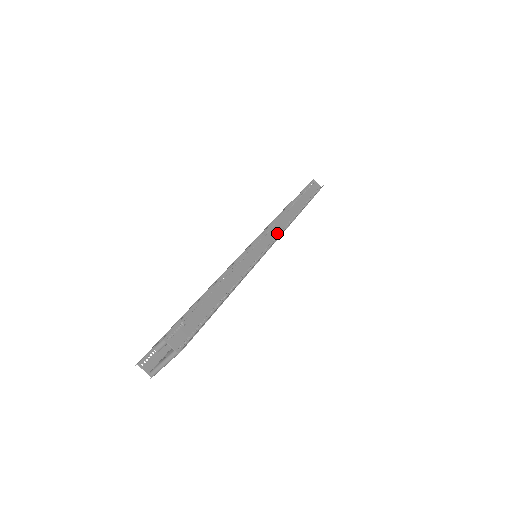
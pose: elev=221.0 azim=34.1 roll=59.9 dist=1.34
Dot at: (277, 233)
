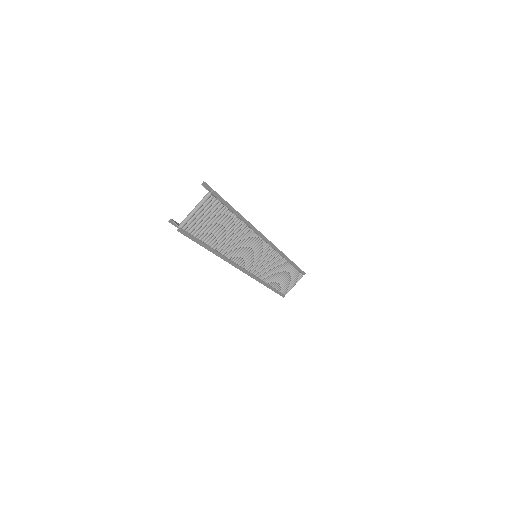
Dot at: occluded
